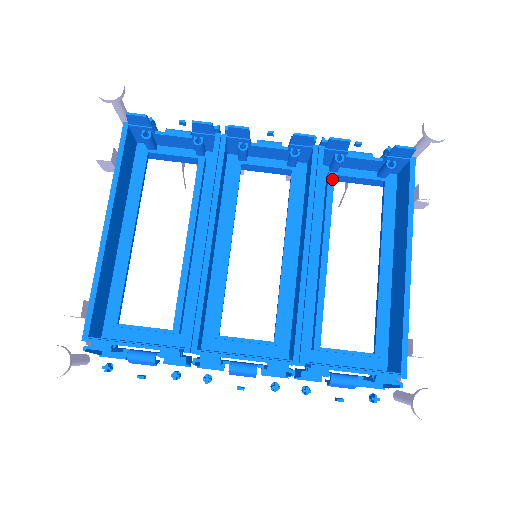
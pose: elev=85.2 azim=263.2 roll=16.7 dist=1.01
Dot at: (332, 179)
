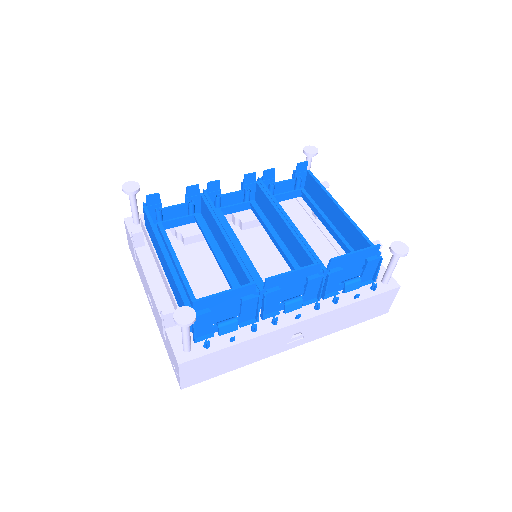
Dot at: occluded
